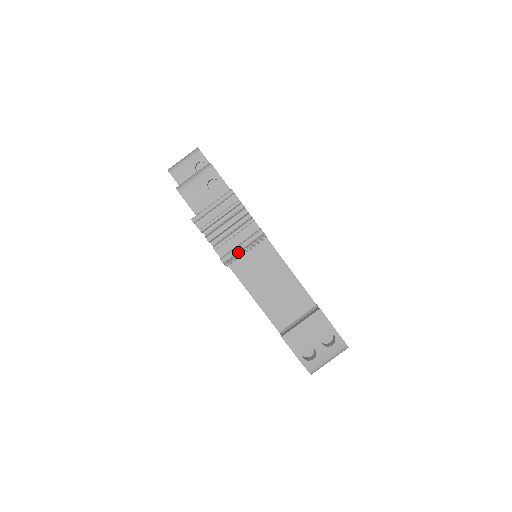
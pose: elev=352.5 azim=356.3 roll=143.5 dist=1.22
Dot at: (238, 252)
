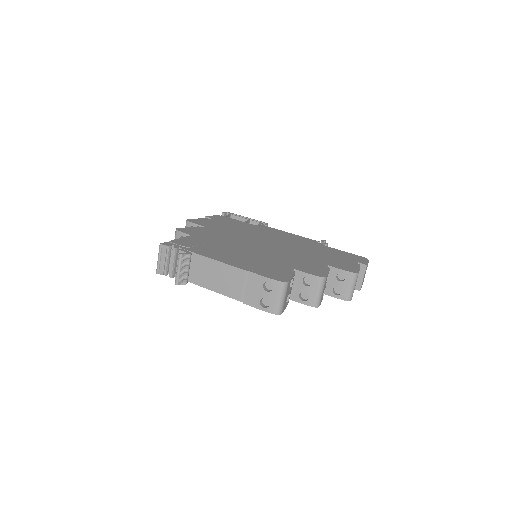
Dot at: (179, 274)
